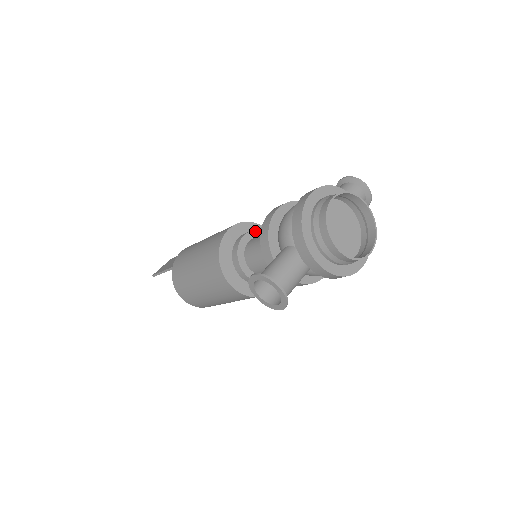
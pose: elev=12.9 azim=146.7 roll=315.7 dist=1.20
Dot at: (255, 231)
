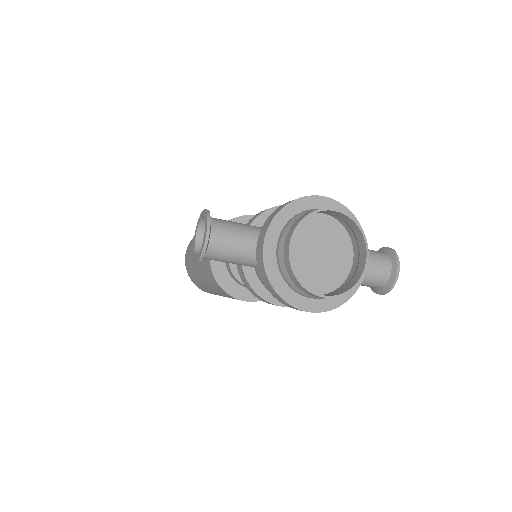
Dot at: occluded
